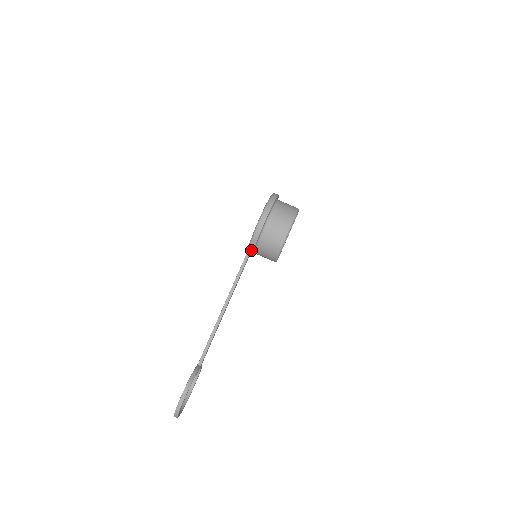
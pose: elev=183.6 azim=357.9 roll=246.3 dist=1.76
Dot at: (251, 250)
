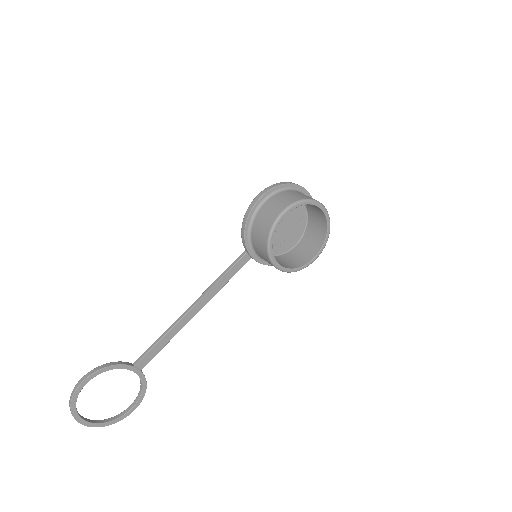
Dot at: (243, 236)
